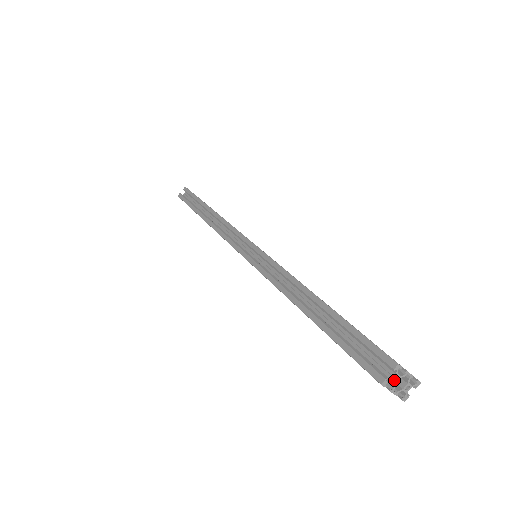
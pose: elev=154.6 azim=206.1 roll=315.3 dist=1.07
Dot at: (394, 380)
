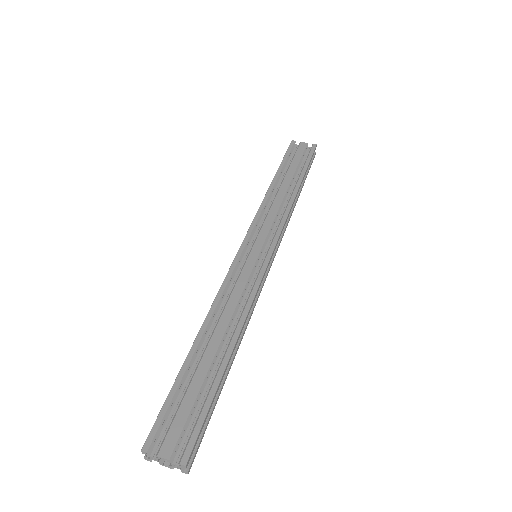
Dot at: (156, 458)
